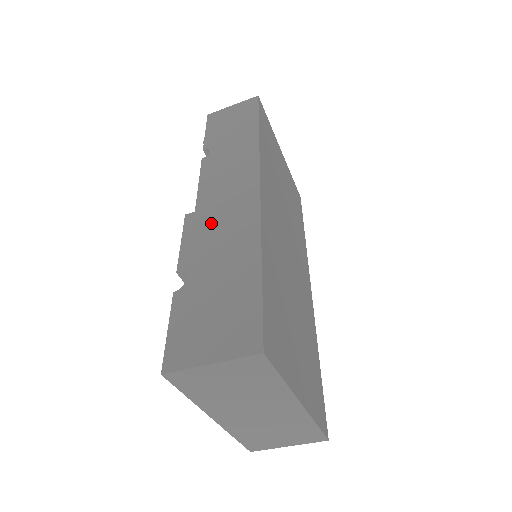
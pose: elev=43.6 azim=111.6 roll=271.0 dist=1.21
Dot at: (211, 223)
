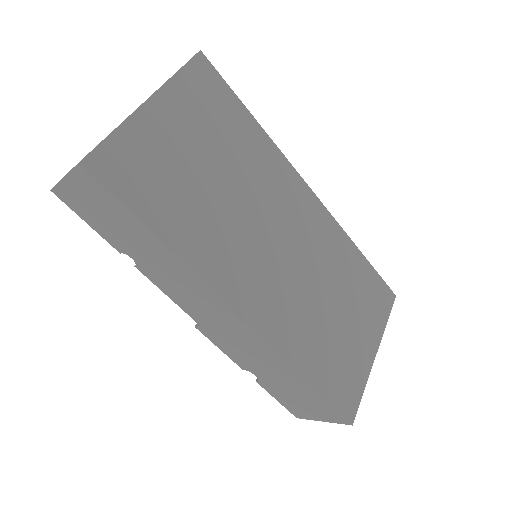
Dot at: (228, 341)
